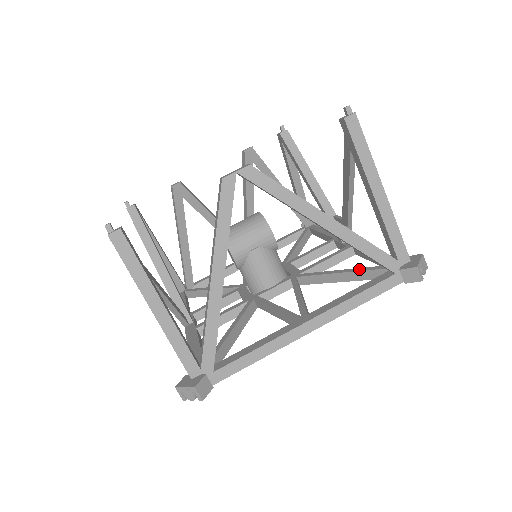
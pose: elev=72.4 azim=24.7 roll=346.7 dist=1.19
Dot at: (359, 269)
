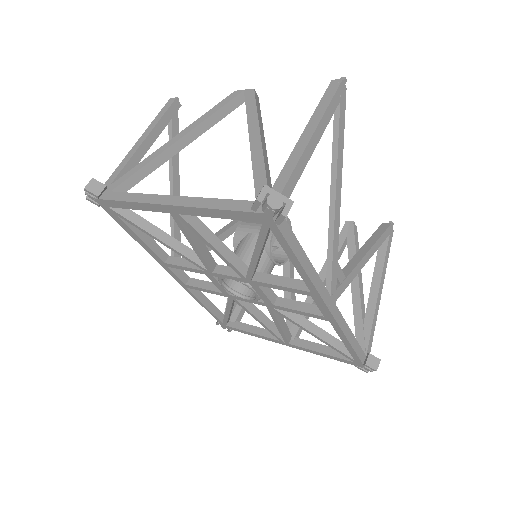
Dot at: occluded
